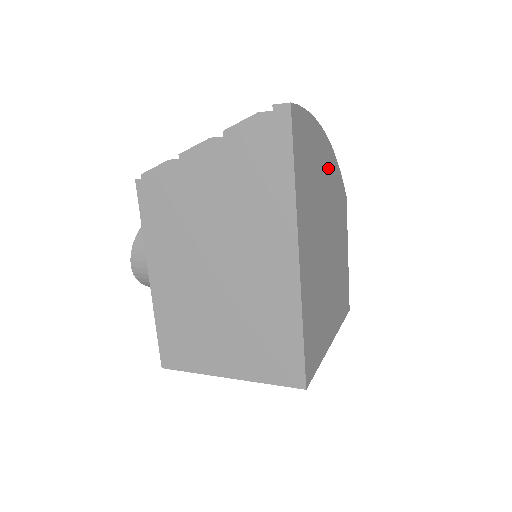
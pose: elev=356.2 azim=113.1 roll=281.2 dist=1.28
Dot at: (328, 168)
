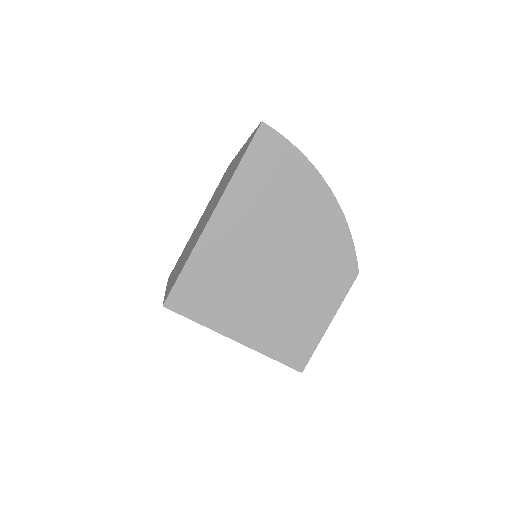
Dot at: (318, 212)
